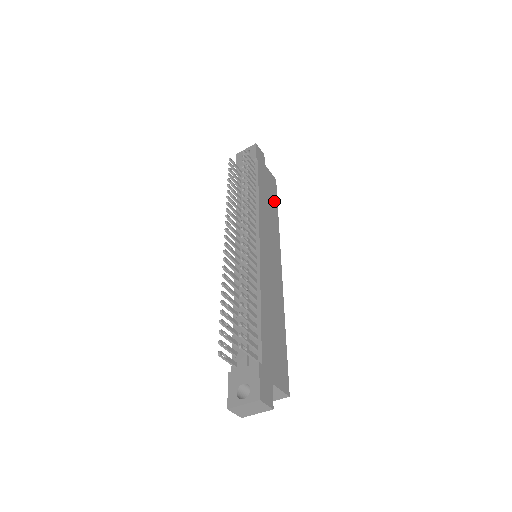
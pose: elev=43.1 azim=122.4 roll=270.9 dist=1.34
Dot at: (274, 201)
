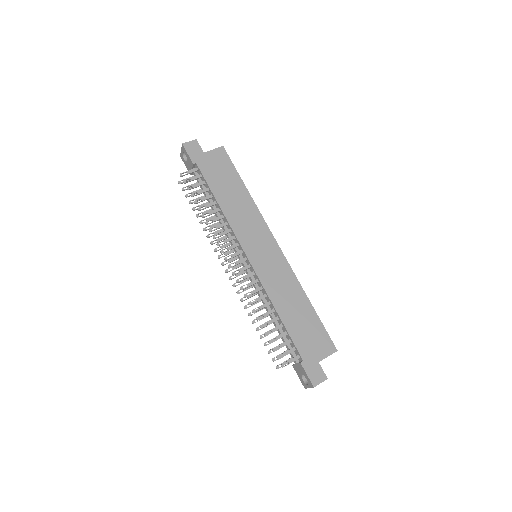
Dot at: (235, 181)
